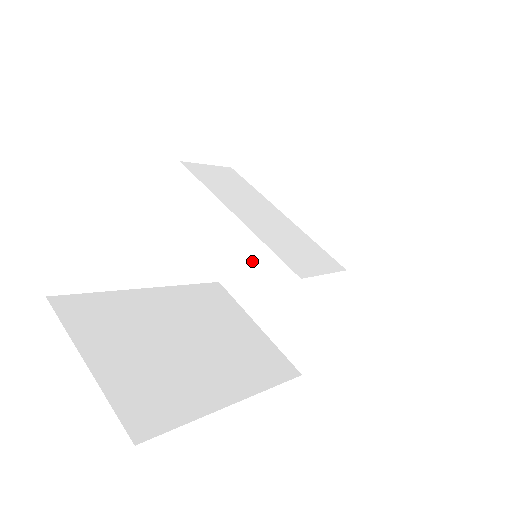
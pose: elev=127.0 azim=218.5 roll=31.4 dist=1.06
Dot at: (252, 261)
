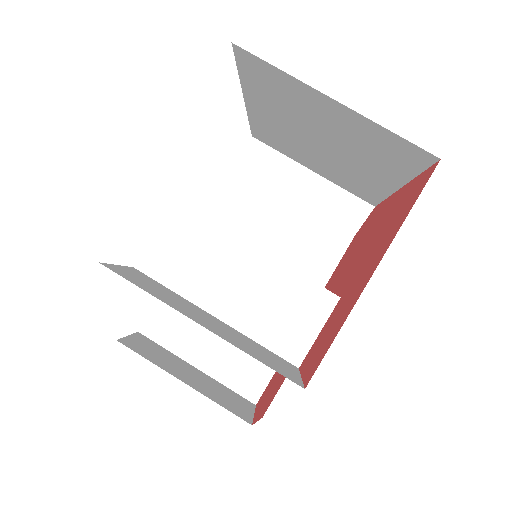
Dot at: (257, 138)
